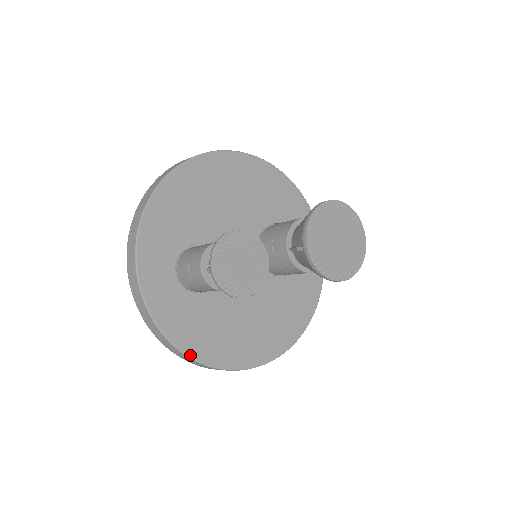
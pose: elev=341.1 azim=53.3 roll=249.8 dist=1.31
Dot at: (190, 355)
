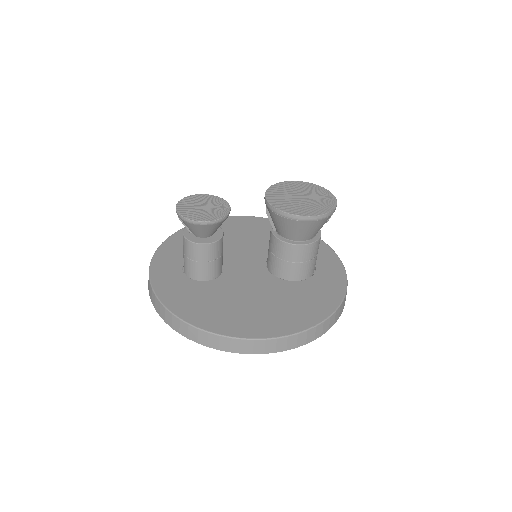
Dot at: (180, 317)
